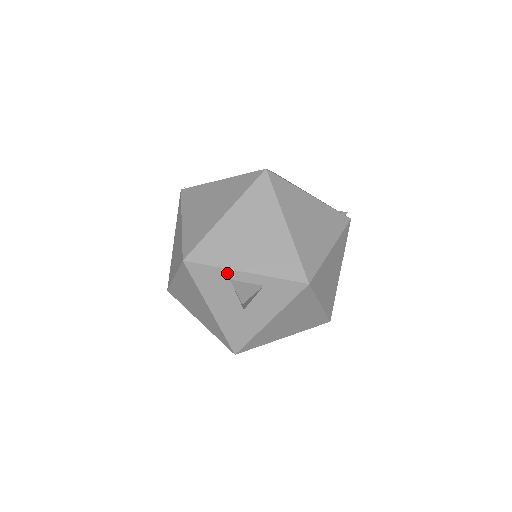
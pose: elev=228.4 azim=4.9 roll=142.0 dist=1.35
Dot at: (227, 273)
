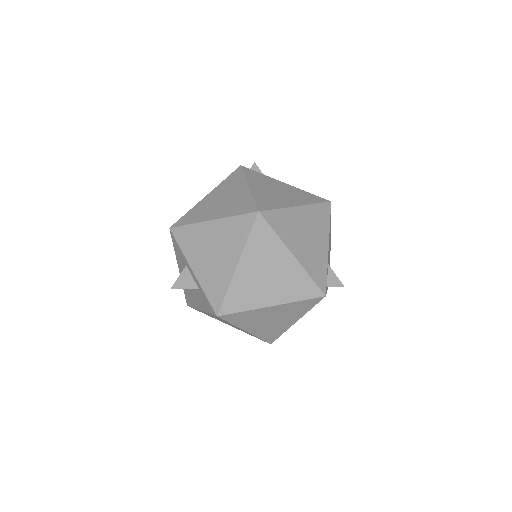
Dot at: (185, 260)
